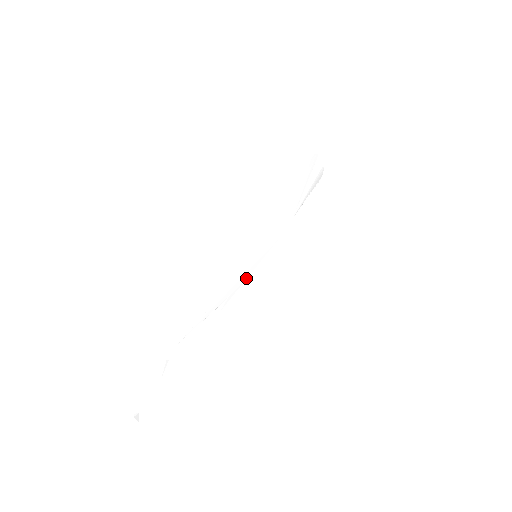
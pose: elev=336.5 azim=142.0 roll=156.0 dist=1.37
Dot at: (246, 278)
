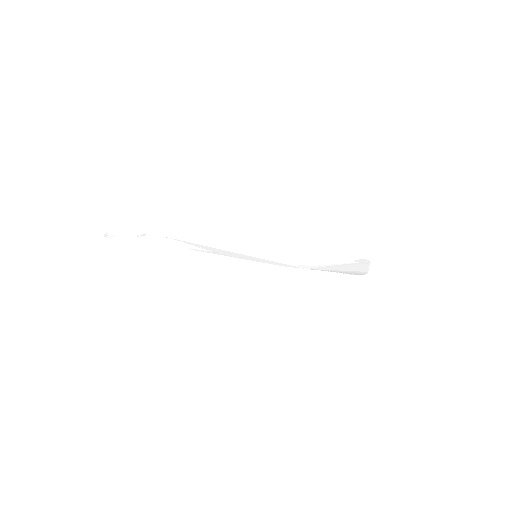
Dot at: (237, 257)
